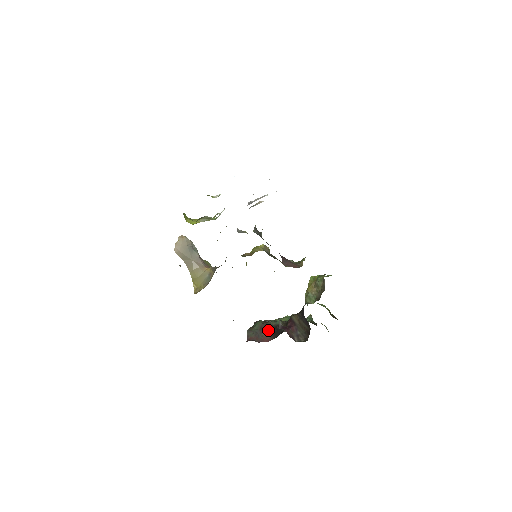
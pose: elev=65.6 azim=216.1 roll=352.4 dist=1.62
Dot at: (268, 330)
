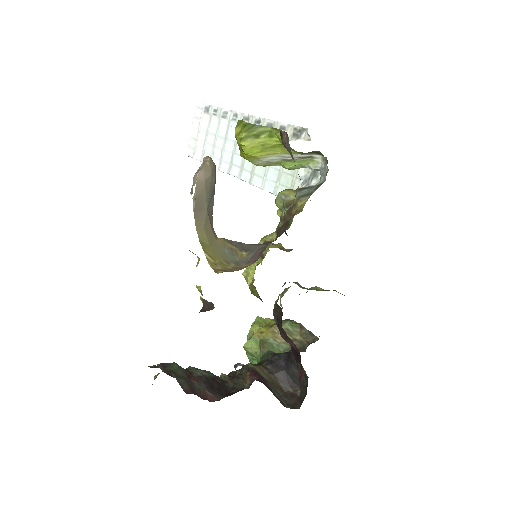
Dot at: (202, 382)
